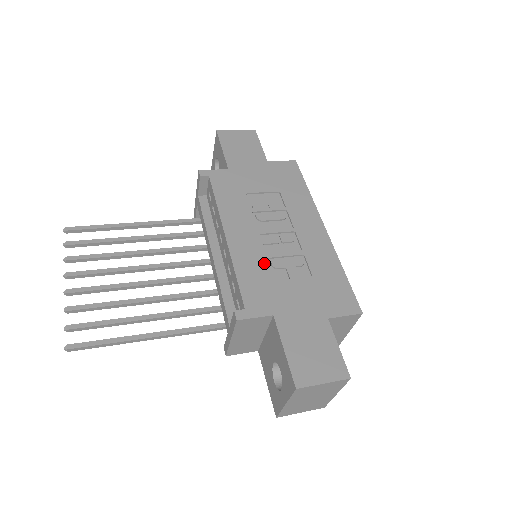
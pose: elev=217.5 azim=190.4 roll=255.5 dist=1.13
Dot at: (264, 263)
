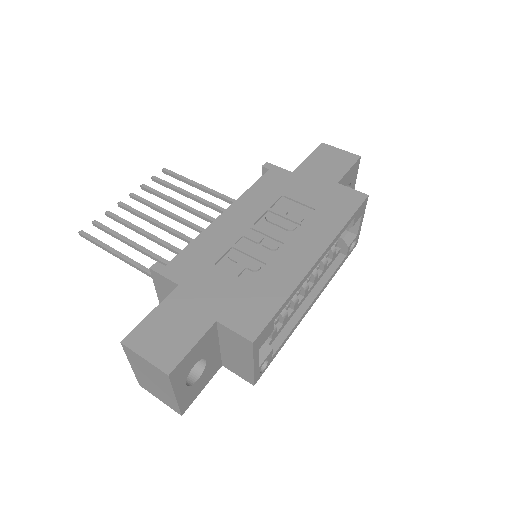
Dot at: (224, 248)
